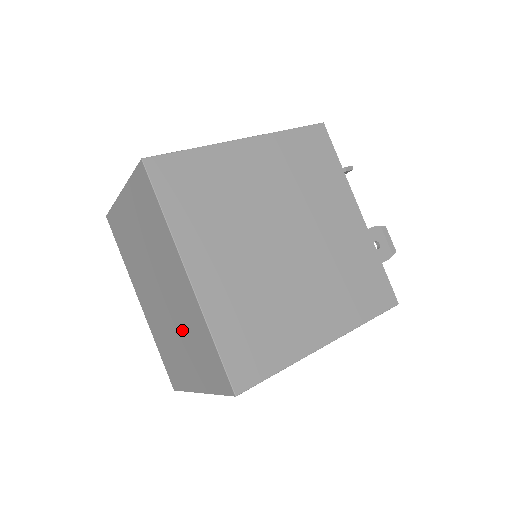
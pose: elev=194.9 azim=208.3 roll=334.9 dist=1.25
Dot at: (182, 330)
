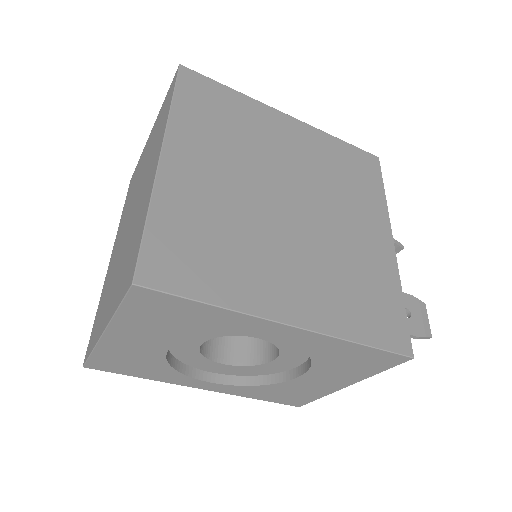
Dot at: (127, 245)
